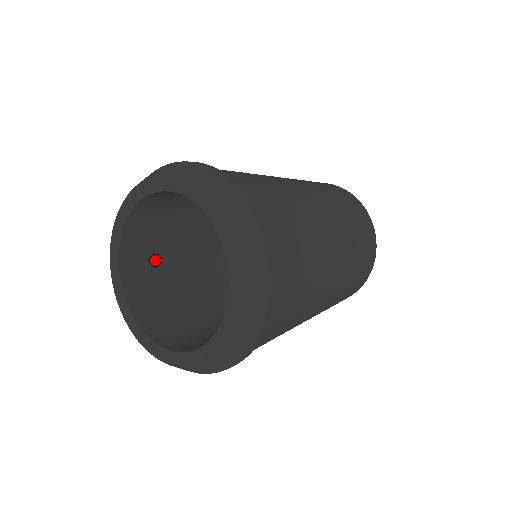
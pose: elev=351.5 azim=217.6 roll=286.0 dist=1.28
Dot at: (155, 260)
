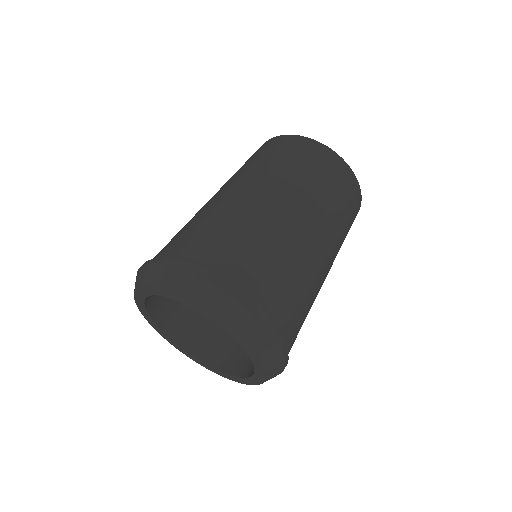
Dot at: (195, 315)
